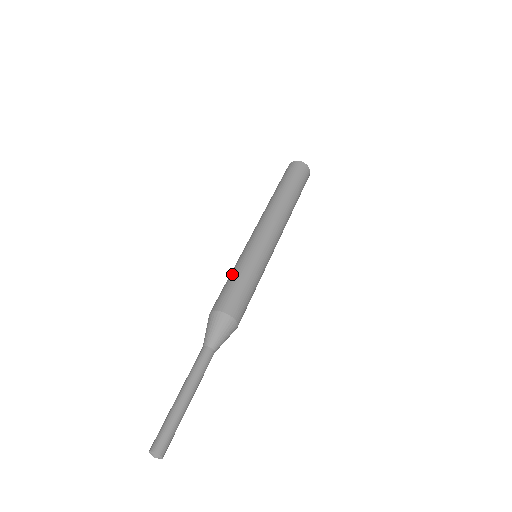
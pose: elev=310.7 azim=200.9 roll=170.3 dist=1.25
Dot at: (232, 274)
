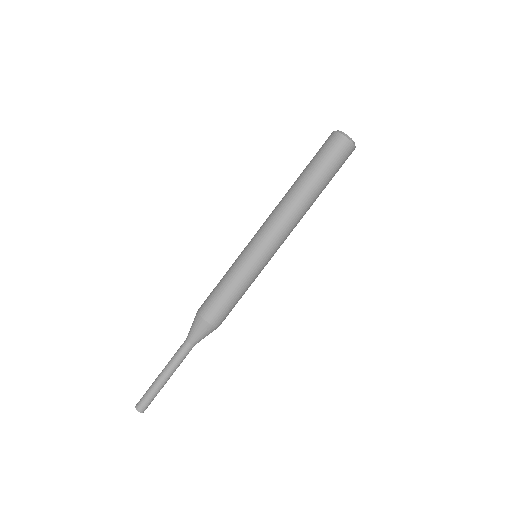
Dot at: (224, 279)
